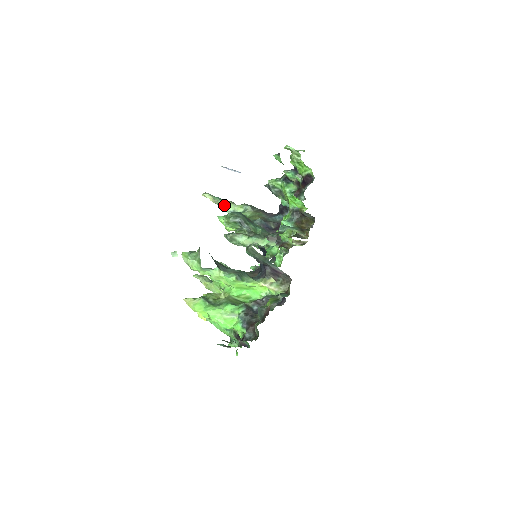
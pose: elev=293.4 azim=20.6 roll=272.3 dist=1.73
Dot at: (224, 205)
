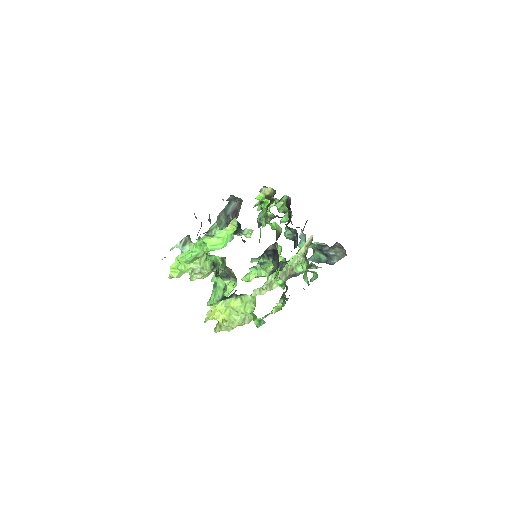
Dot at: (261, 289)
